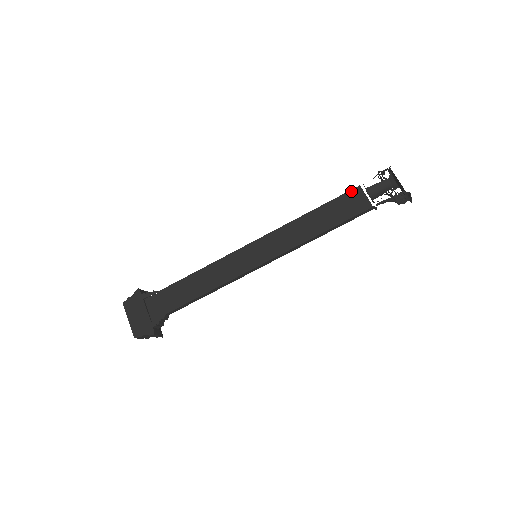
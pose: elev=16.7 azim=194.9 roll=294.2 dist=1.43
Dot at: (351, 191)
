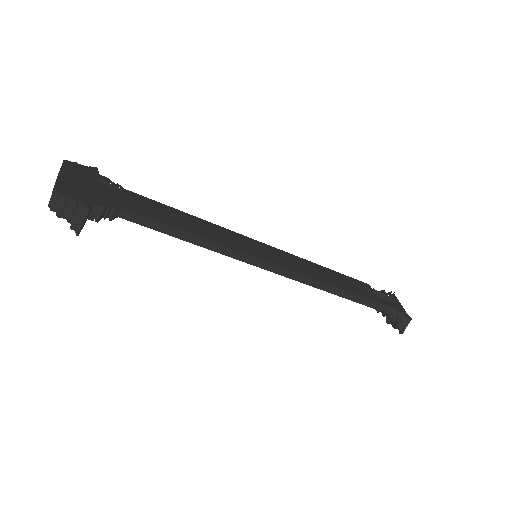
Dot at: (362, 282)
